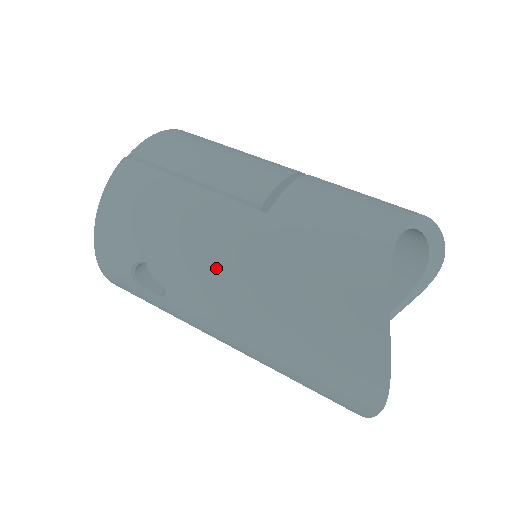
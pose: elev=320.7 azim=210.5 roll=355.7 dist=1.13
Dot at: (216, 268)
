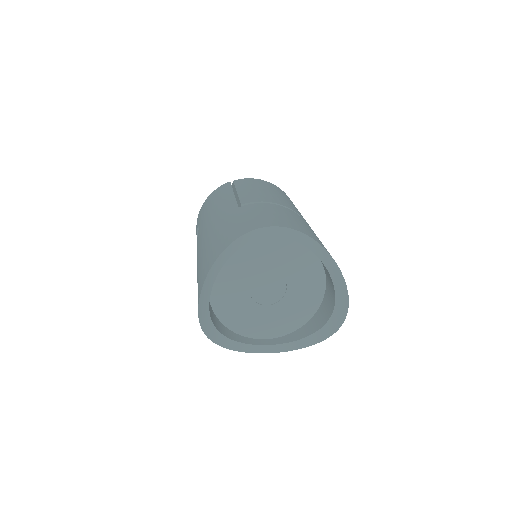
Dot at: (206, 227)
